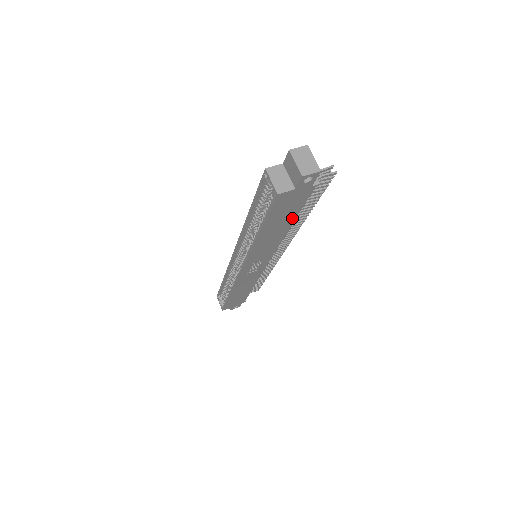
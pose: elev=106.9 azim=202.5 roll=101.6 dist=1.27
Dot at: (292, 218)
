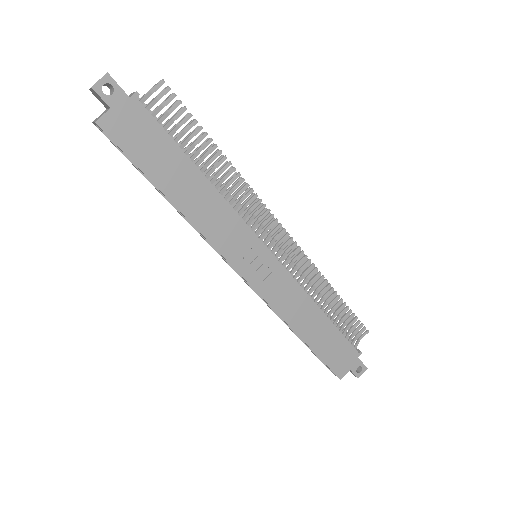
Dot at: (181, 157)
